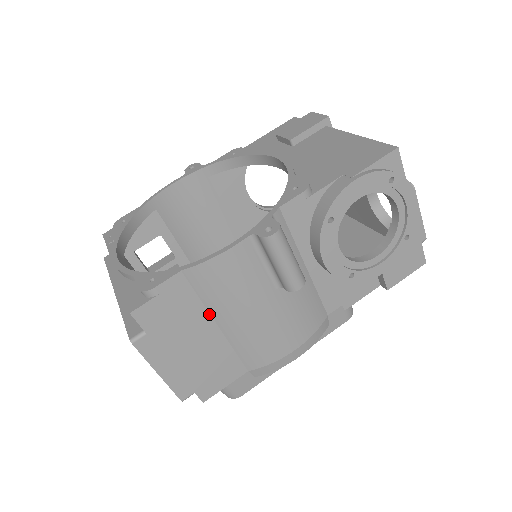
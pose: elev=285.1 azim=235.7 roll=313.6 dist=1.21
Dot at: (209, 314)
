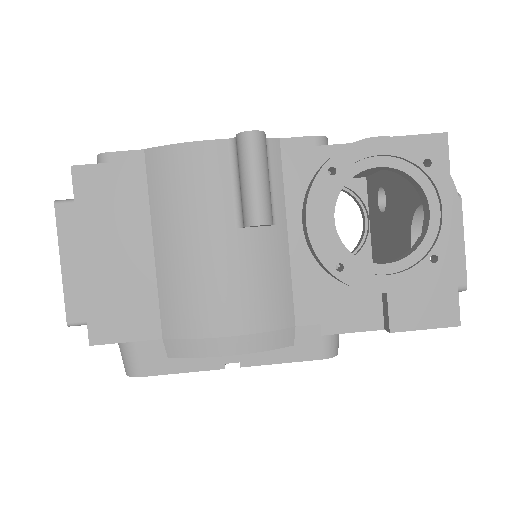
Dot at: (150, 223)
